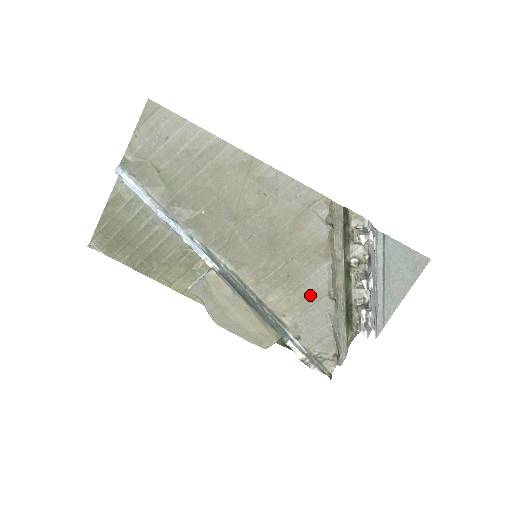
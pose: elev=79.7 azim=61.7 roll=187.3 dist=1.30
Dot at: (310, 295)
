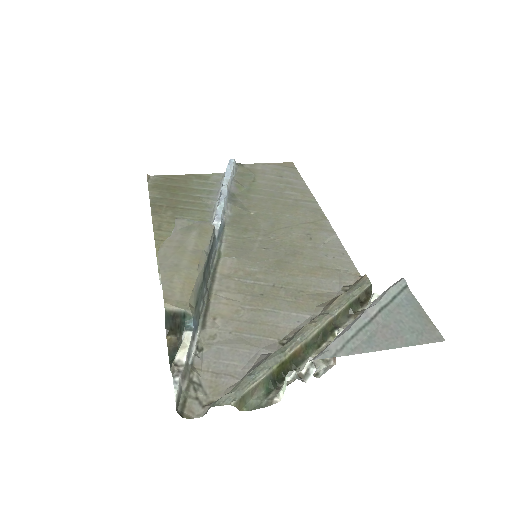
Dot at: (263, 325)
